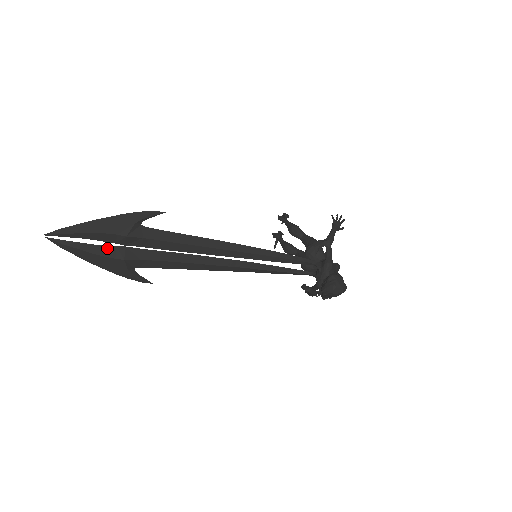
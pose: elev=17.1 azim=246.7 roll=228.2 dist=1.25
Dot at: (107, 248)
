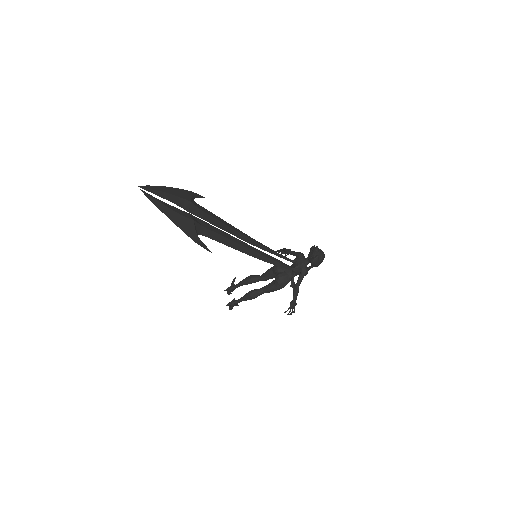
Dot at: (179, 210)
